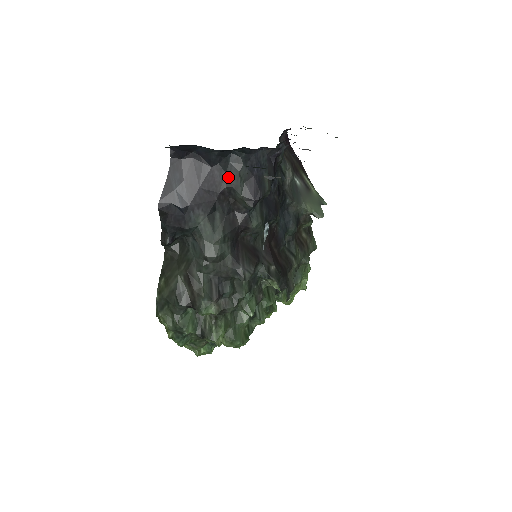
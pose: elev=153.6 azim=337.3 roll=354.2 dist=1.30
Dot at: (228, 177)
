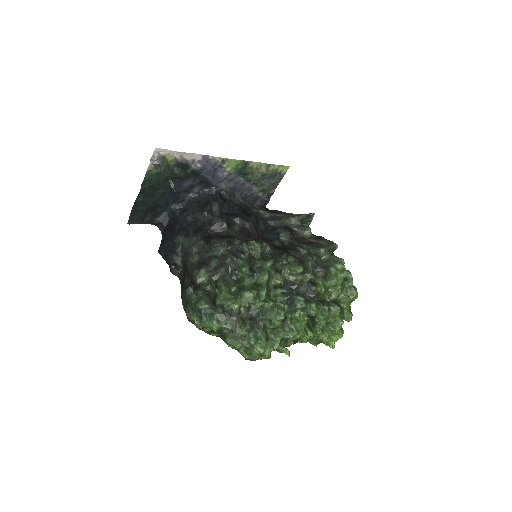
Dot at: (187, 213)
